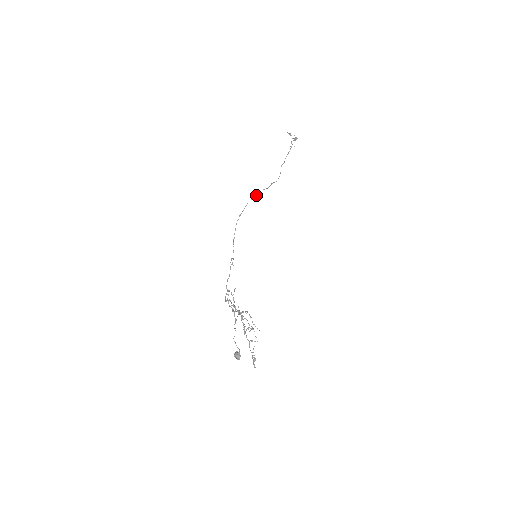
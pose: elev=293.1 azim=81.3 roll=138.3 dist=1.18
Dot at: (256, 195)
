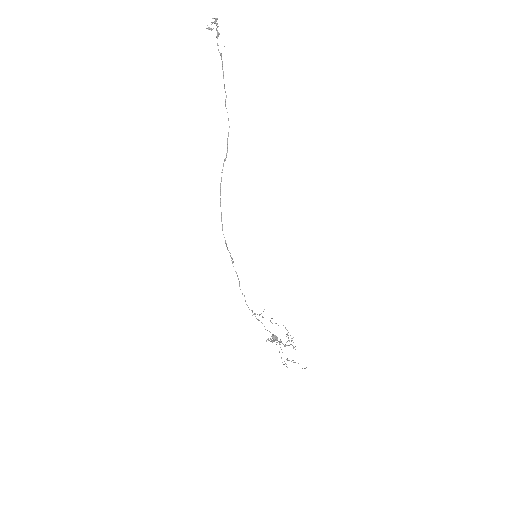
Dot at: occluded
